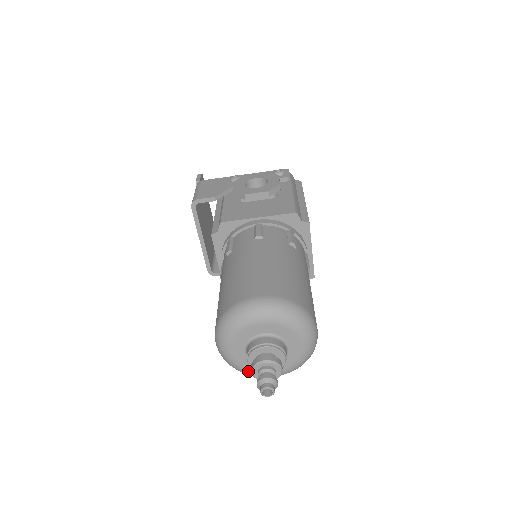
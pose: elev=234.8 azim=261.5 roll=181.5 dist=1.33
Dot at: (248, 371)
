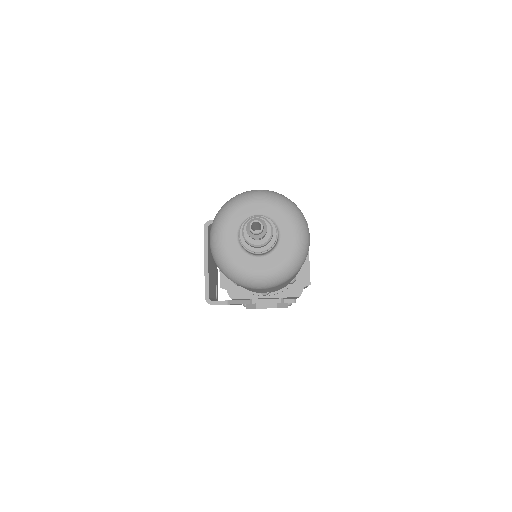
Dot at: (237, 266)
